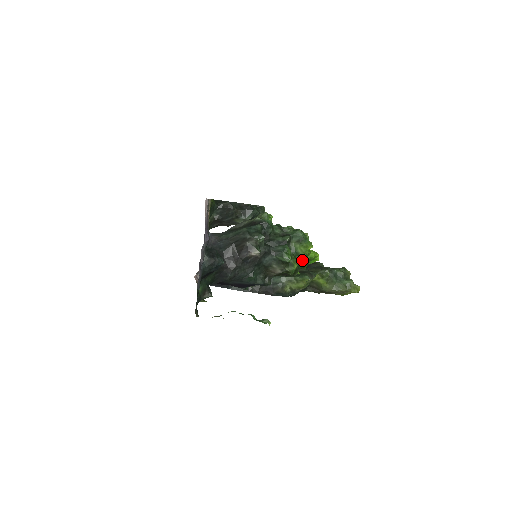
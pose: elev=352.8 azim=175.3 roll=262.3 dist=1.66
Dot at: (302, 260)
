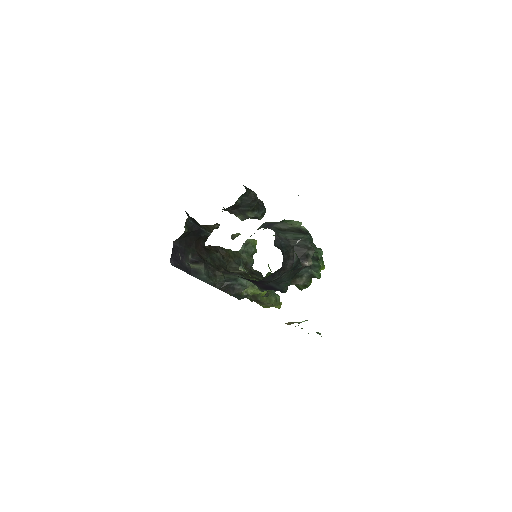
Dot at: occluded
